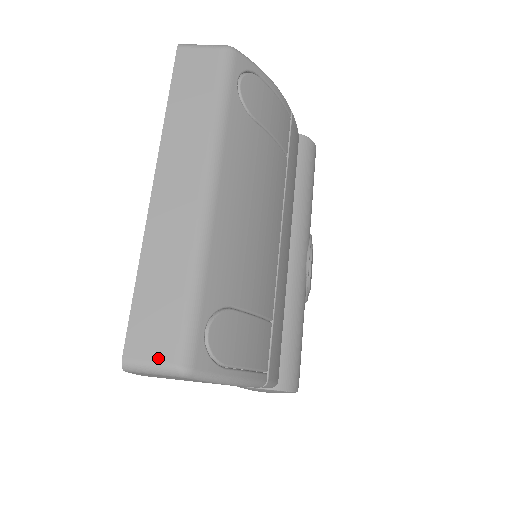
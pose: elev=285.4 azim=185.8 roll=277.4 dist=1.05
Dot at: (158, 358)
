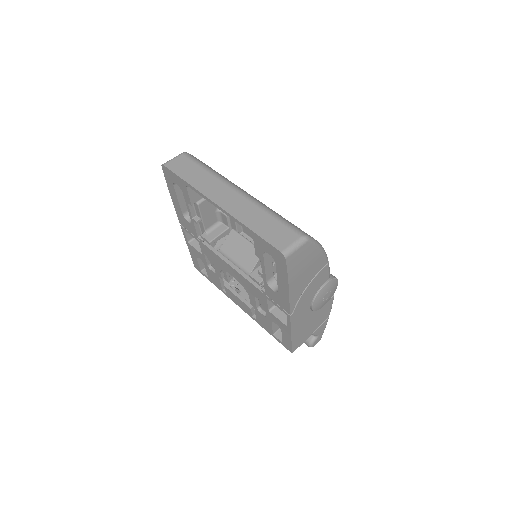
Dot at: (293, 240)
